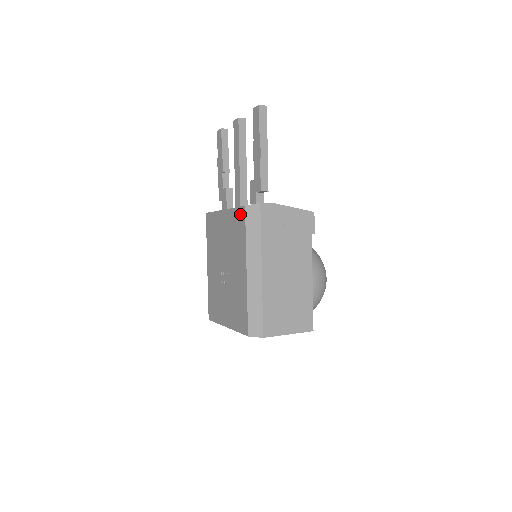
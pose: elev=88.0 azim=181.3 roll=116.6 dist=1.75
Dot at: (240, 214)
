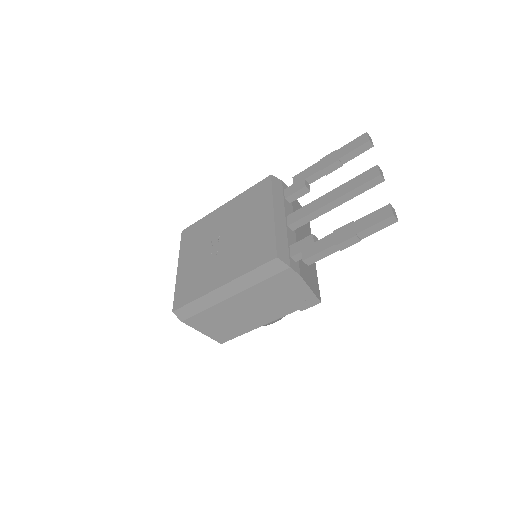
Dot at: (269, 251)
